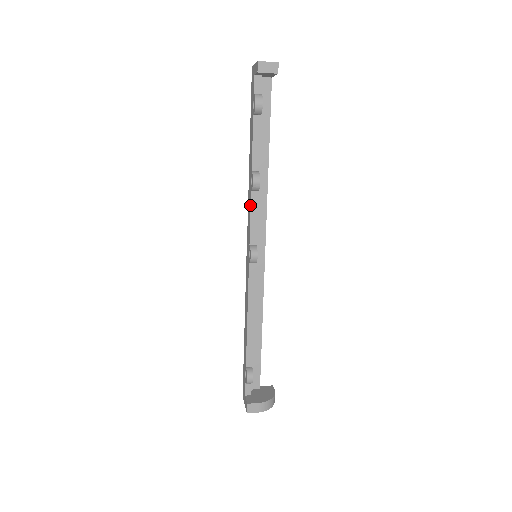
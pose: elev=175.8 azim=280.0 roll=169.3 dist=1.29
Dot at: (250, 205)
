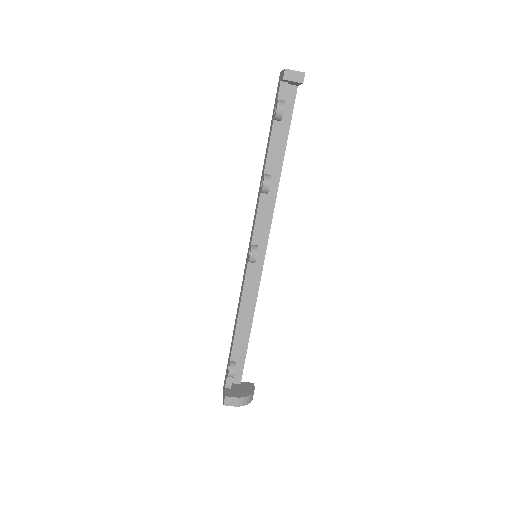
Dot at: (257, 206)
